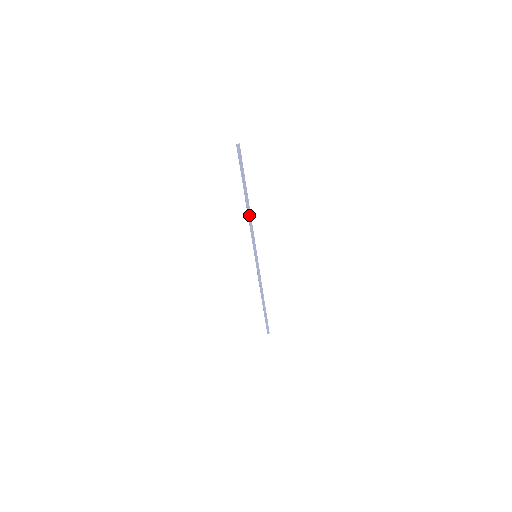
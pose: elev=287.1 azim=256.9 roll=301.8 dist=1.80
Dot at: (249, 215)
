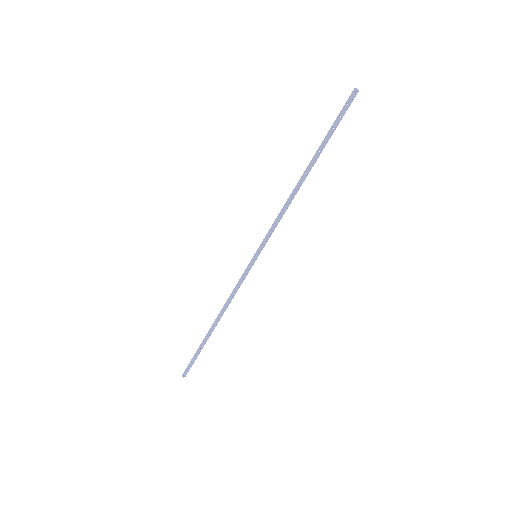
Dot at: (293, 194)
